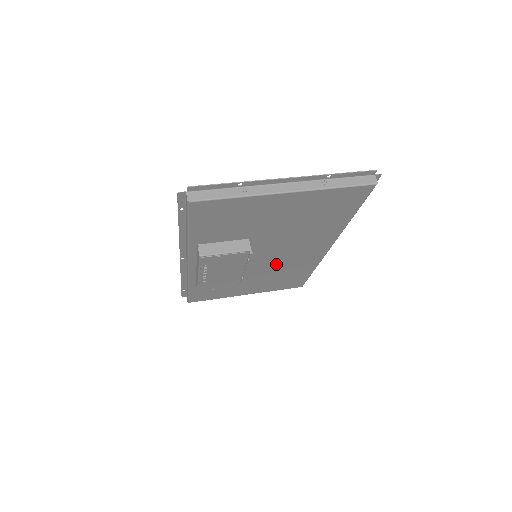
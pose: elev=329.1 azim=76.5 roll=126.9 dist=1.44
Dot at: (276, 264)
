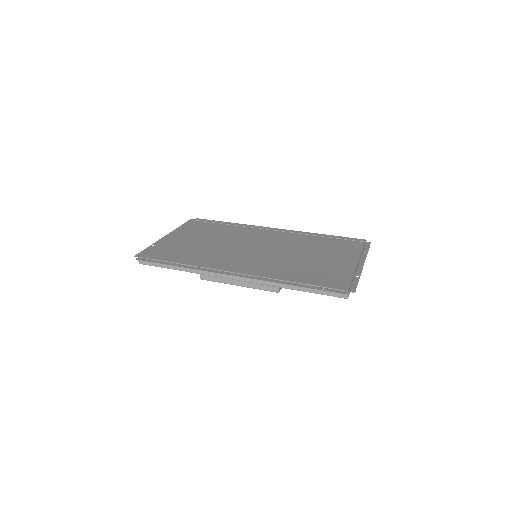
Dot at: occluded
